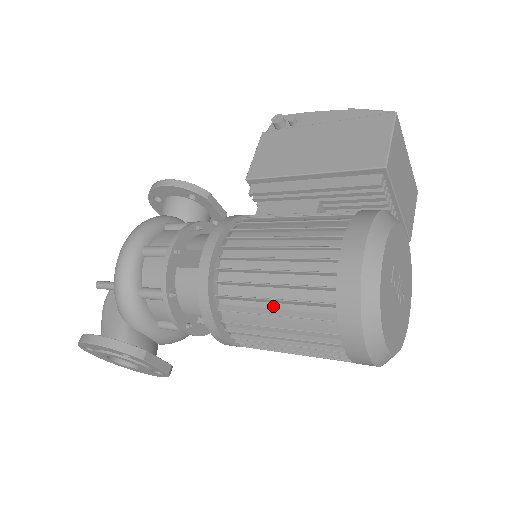
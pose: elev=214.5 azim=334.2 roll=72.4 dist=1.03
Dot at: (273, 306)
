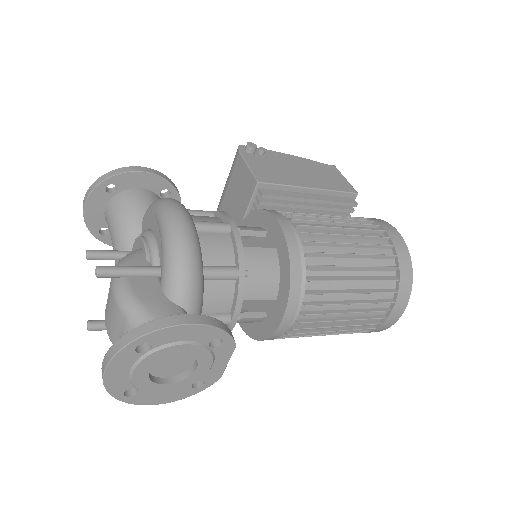
Dot at: (353, 274)
